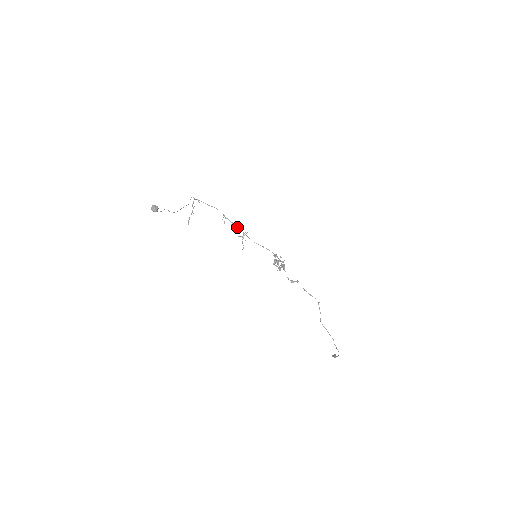
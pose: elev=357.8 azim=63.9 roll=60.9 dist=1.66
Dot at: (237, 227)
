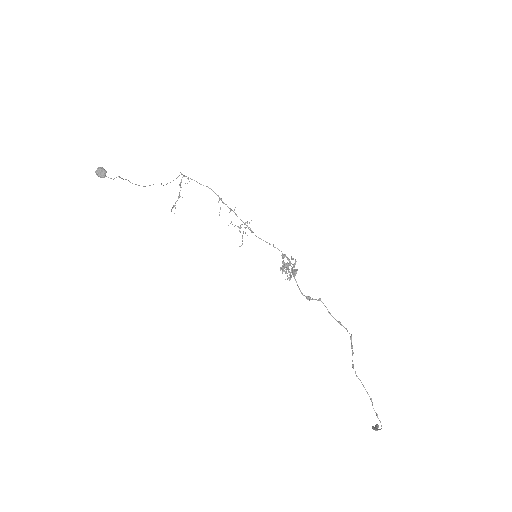
Dot at: (236, 215)
